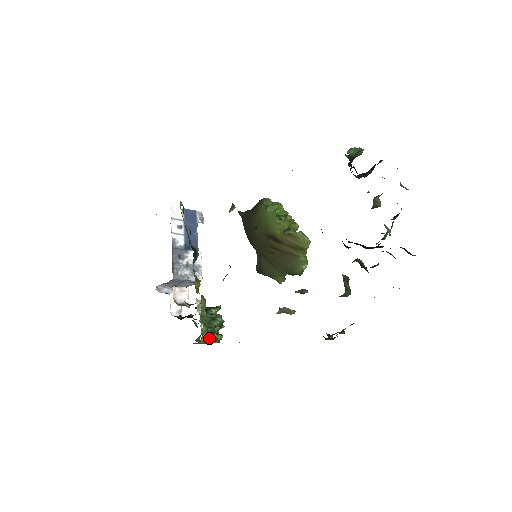
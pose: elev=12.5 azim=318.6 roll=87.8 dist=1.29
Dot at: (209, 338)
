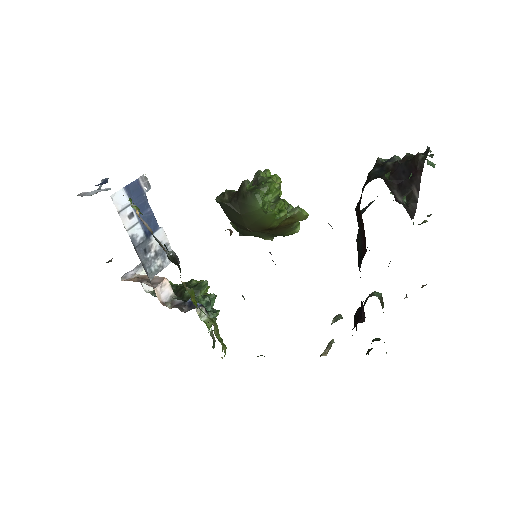
Dot at: occluded
